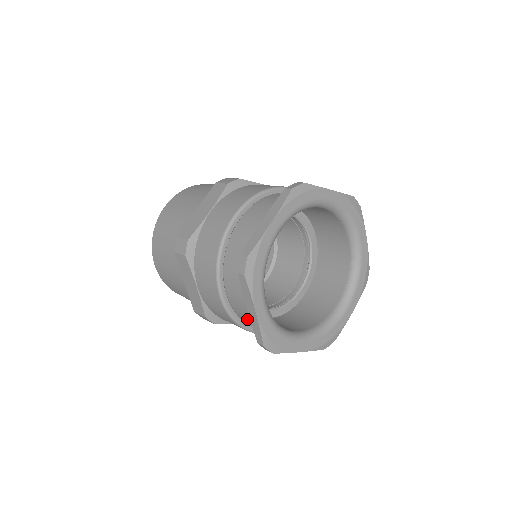
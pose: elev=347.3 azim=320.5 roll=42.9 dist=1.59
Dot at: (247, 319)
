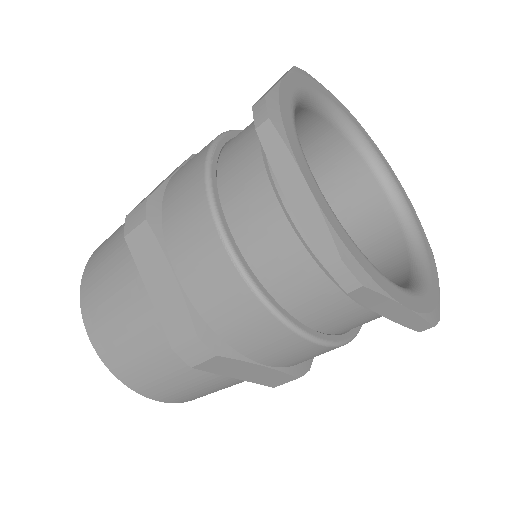
Dot at: (235, 155)
